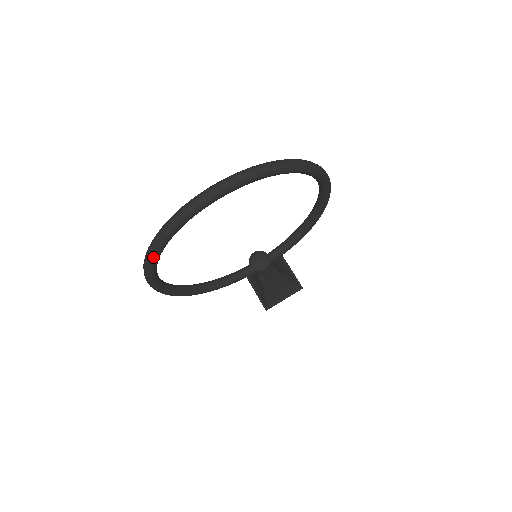
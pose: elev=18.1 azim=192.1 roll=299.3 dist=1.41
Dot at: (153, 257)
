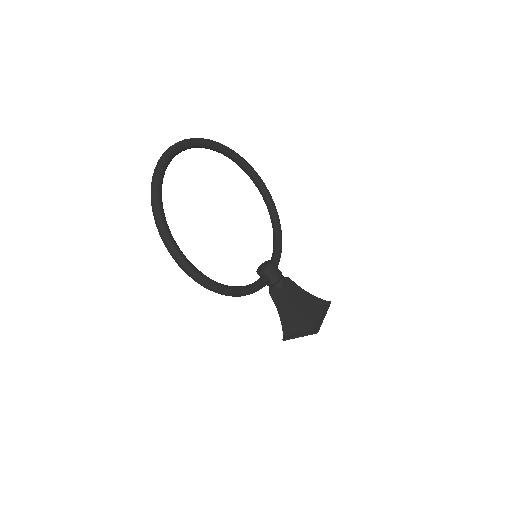
Dot at: (157, 200)
